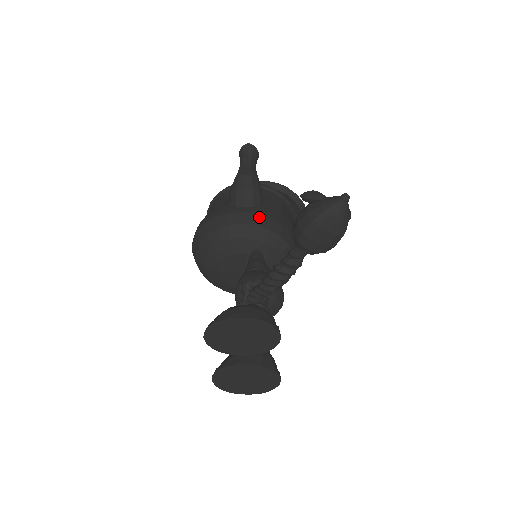
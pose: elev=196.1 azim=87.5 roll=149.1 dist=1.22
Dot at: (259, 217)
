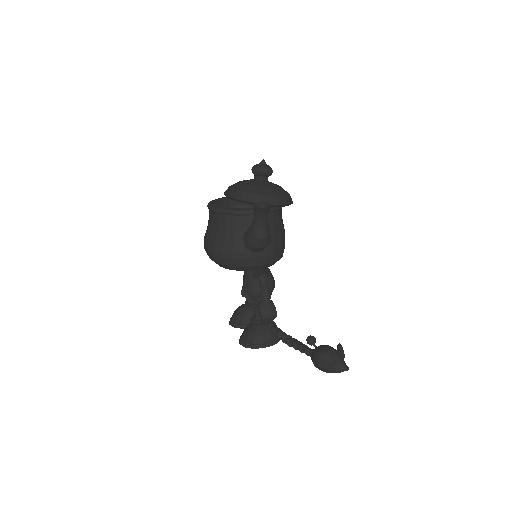
Dot at: (268, 258)
